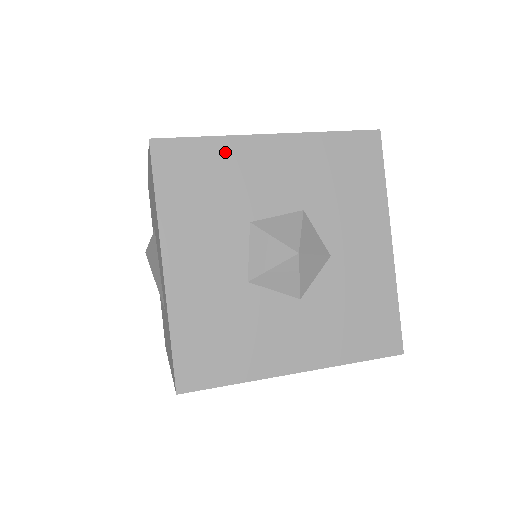
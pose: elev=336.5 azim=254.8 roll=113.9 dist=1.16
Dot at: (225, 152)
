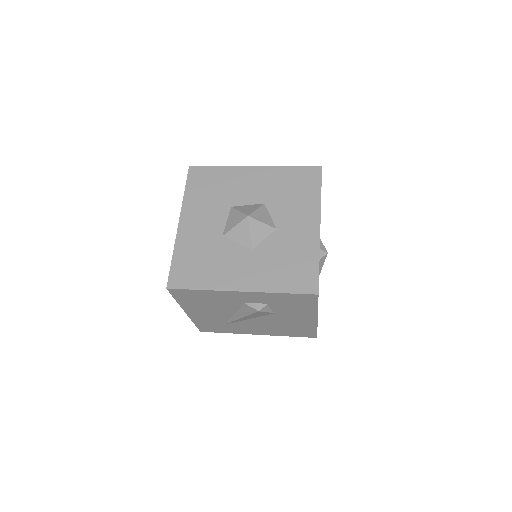
Dot at: (226, 173)
